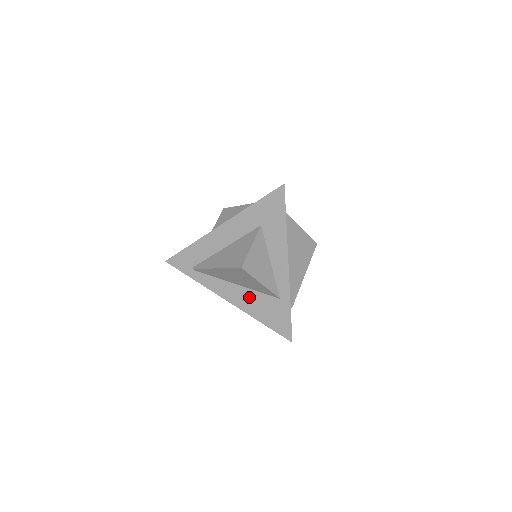
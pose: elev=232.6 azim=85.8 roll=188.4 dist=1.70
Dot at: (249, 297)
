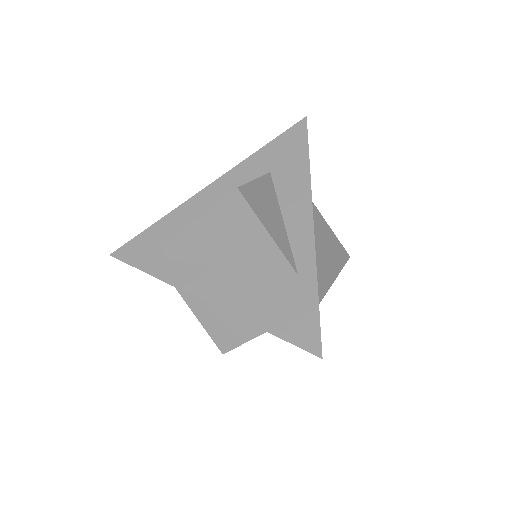
Dot at: (241, 284)
